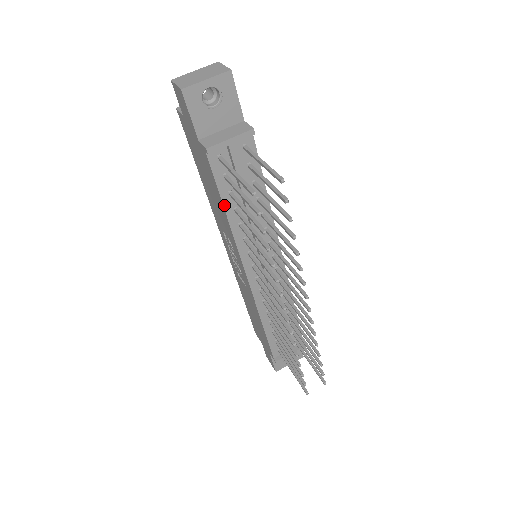
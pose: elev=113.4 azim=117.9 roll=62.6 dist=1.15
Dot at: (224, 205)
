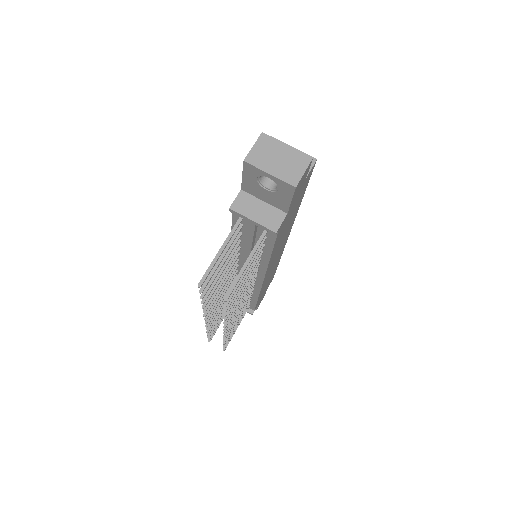
Dot at: occluded
